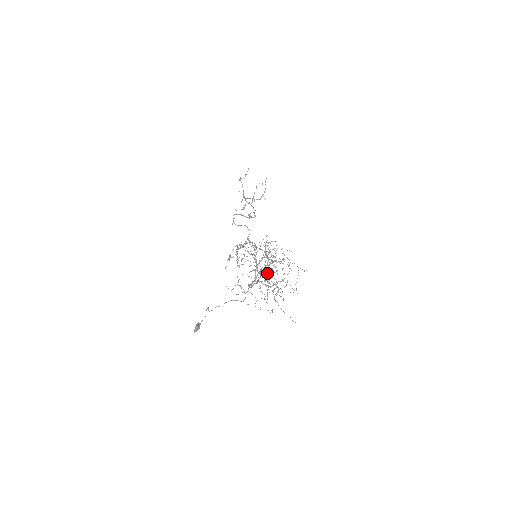
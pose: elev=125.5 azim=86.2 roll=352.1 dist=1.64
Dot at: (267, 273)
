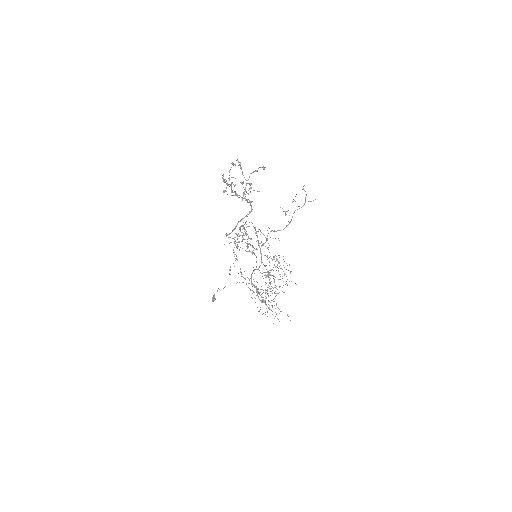
Dot at: occluded
